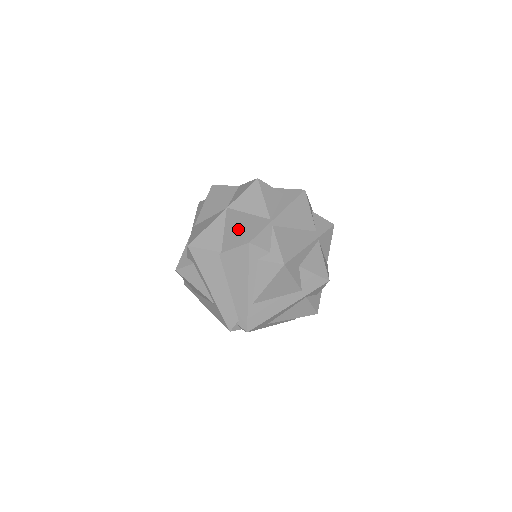
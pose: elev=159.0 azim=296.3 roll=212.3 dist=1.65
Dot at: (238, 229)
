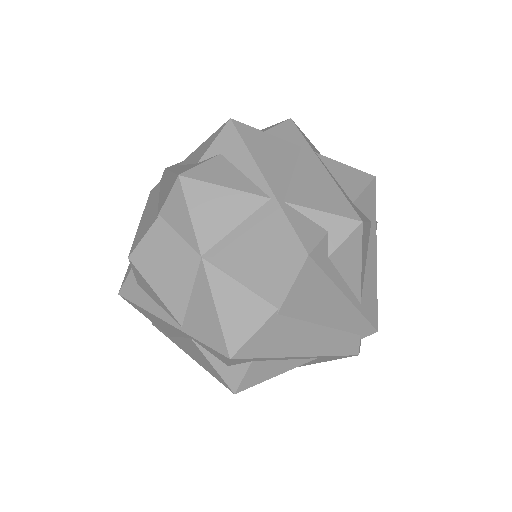
Dot at: (263, 260)
